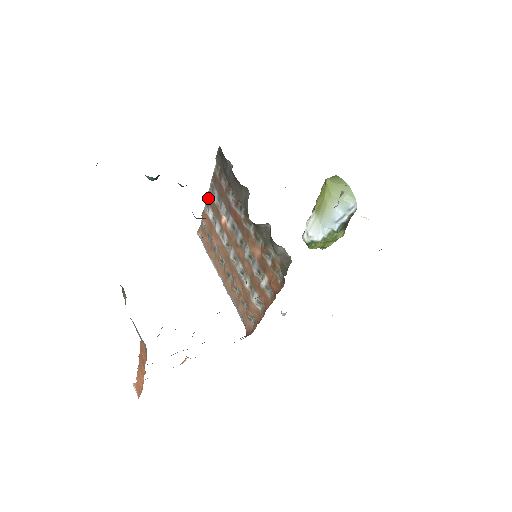
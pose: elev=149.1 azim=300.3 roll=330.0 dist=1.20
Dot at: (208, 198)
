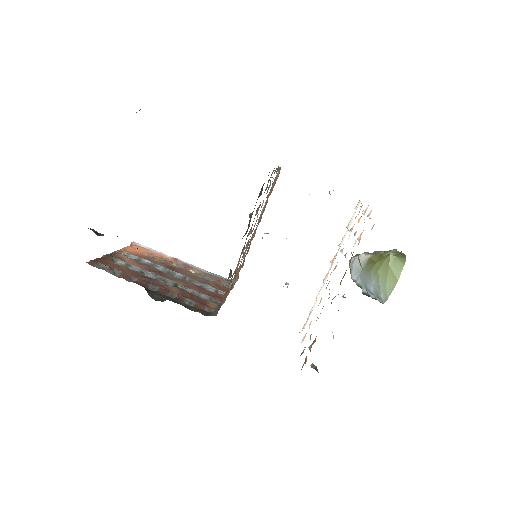
Dot at: occluded
